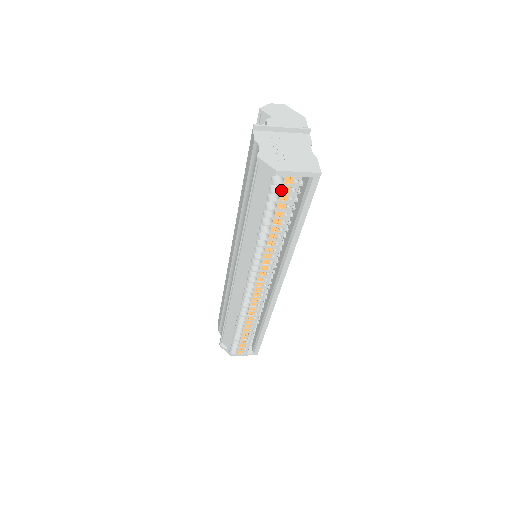
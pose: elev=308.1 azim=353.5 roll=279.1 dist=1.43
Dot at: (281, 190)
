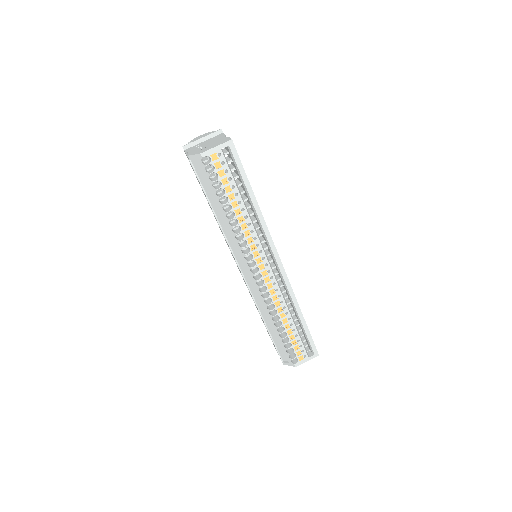
Dot at: (215, 168)
